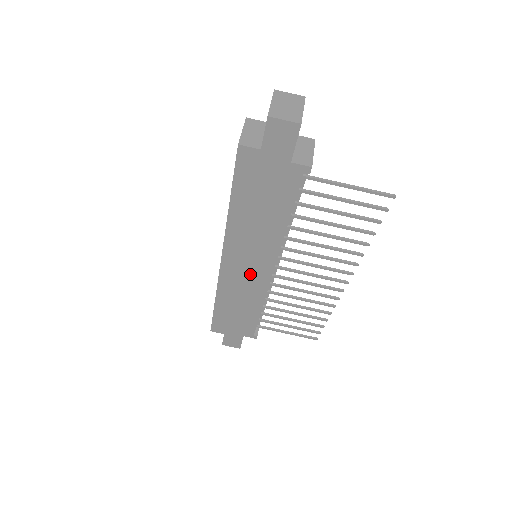
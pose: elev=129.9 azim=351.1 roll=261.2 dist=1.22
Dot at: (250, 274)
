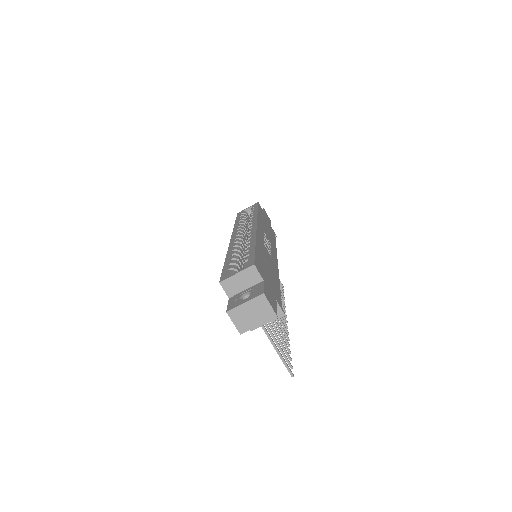
Dot at: occluded
